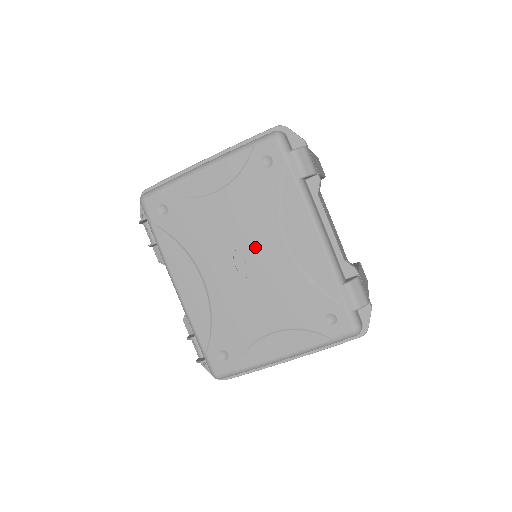
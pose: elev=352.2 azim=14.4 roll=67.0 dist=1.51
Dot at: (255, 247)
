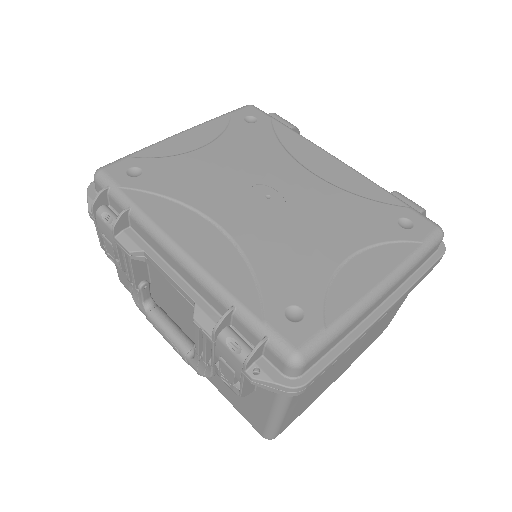
Dot at: (274, 180)
